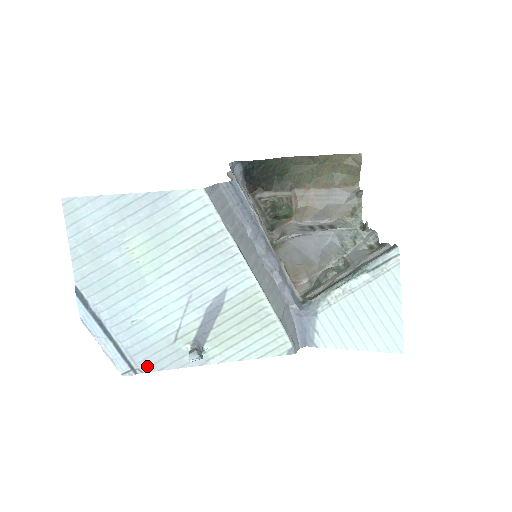
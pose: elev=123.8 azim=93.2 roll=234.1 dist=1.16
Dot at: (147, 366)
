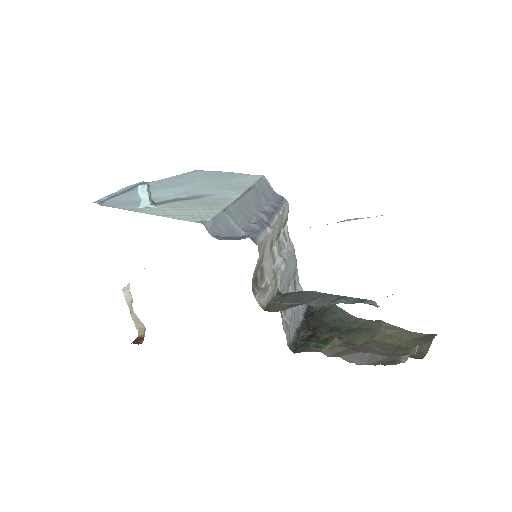
Dot at: (110, 205)
